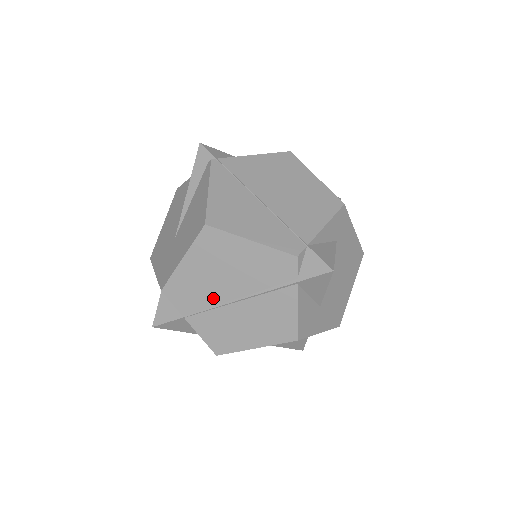
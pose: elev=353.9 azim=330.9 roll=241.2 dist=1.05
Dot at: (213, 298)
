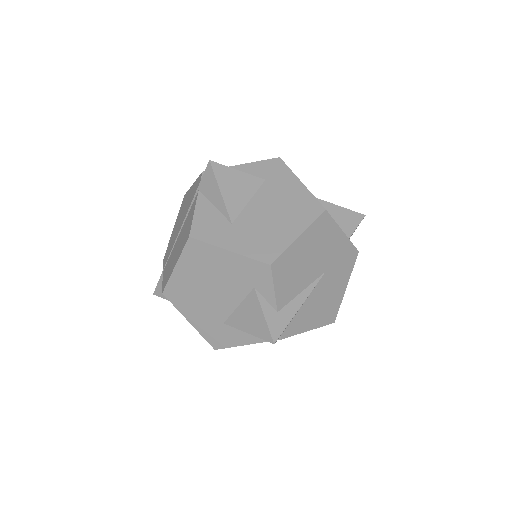
Dot at: occluded
